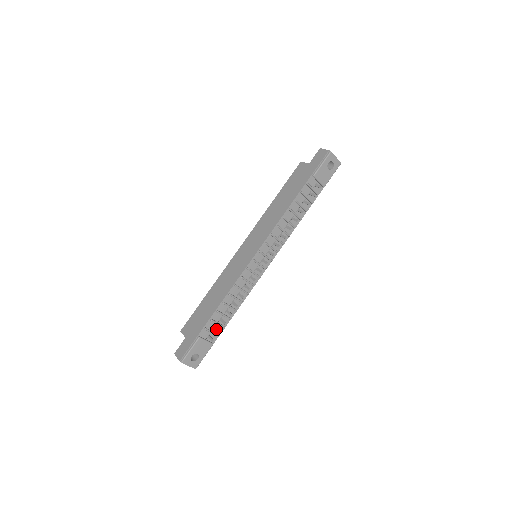
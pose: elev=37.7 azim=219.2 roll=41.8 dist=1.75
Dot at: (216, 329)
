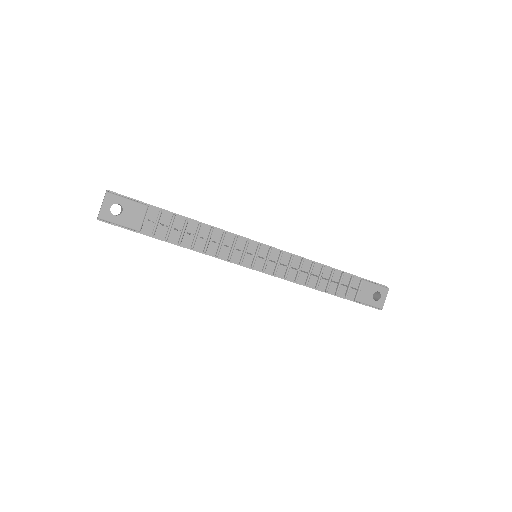
Dot at: (165, 224)
